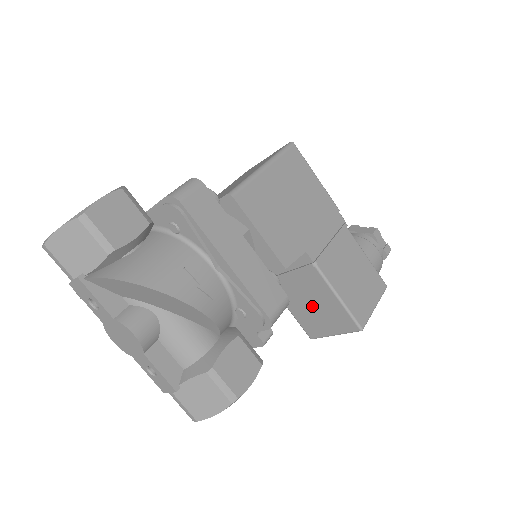
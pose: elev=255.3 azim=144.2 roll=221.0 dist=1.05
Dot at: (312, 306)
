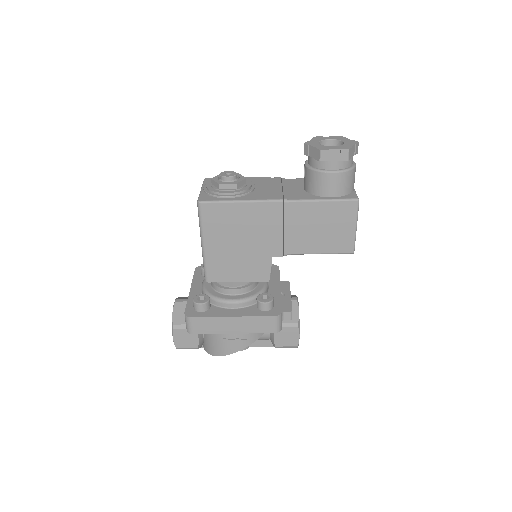
Dot at: occluded
